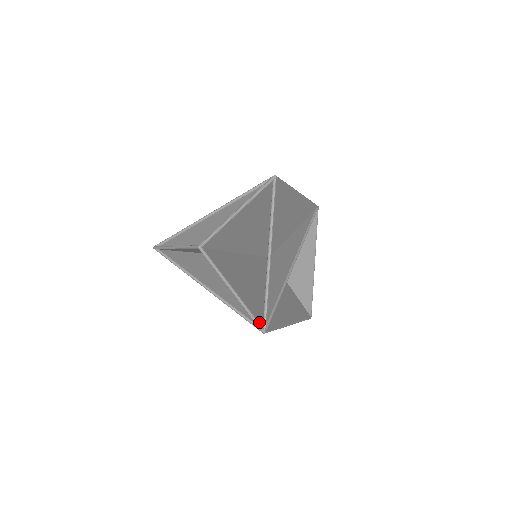
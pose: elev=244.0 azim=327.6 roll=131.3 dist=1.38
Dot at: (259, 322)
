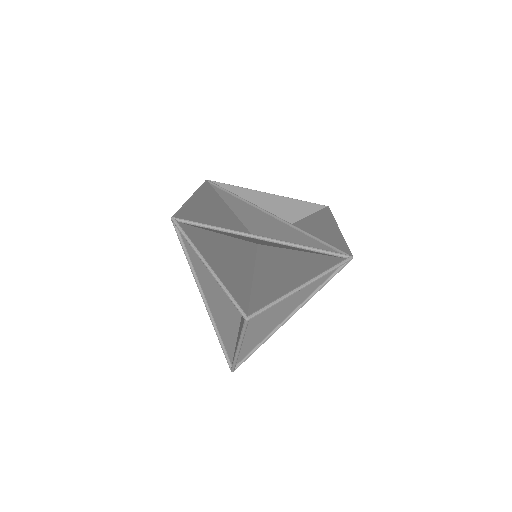
Dot at: (236, 365)
